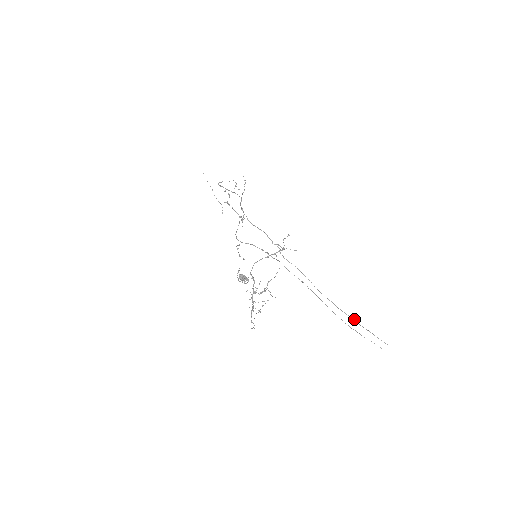
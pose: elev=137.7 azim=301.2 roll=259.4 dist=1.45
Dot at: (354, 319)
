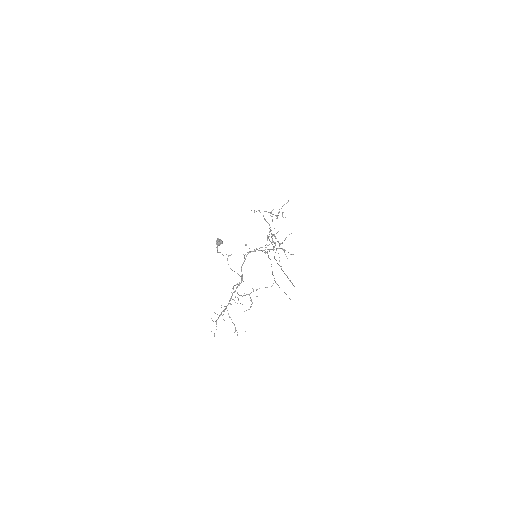
Dot at: (281, 266)
